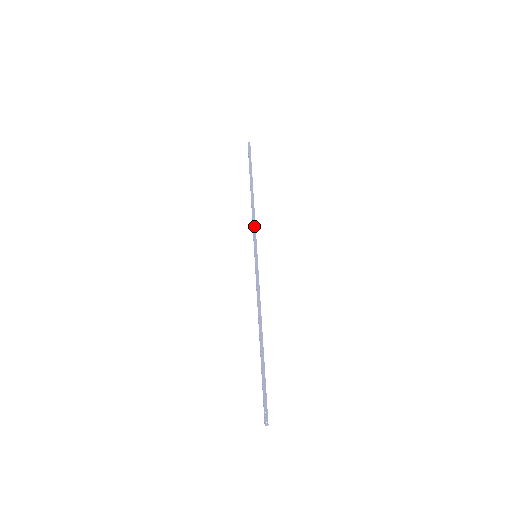
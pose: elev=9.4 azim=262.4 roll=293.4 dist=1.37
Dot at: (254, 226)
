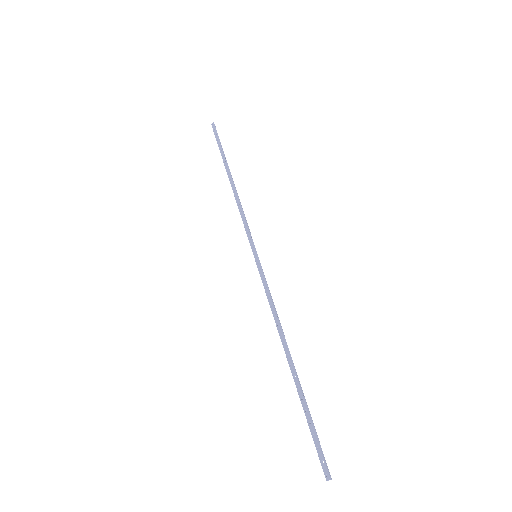
Dot at: (243, 220)
